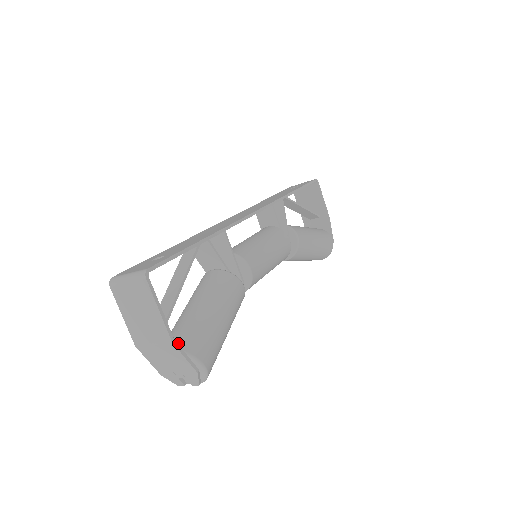
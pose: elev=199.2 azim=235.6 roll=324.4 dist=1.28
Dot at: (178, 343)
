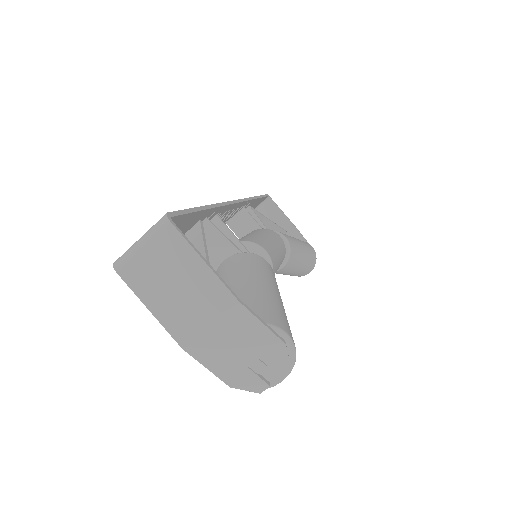
Dot at: occluded
